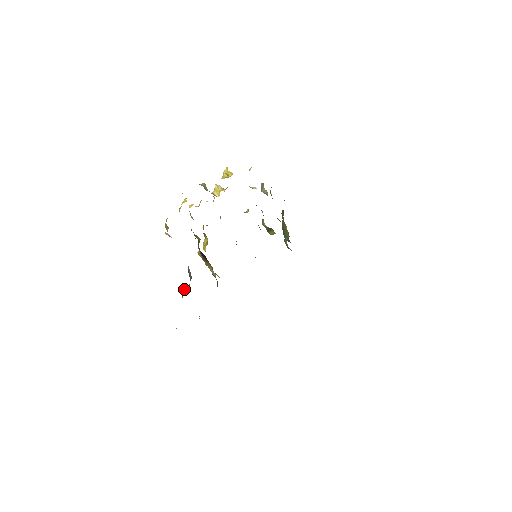
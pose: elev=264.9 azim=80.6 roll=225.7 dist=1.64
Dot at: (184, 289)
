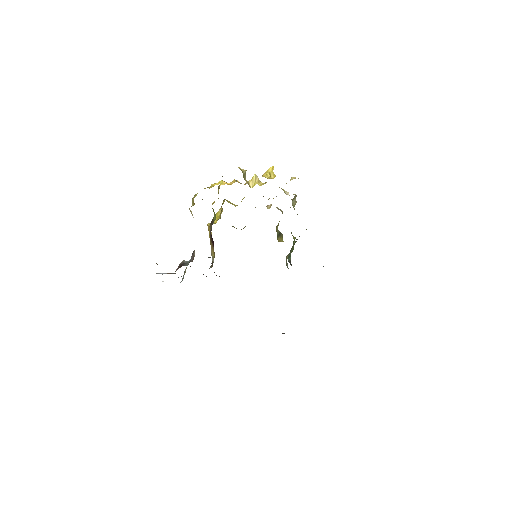
Dot at: (181, 262)
